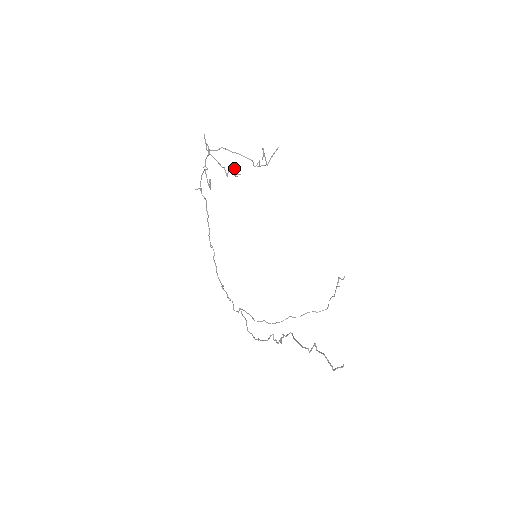
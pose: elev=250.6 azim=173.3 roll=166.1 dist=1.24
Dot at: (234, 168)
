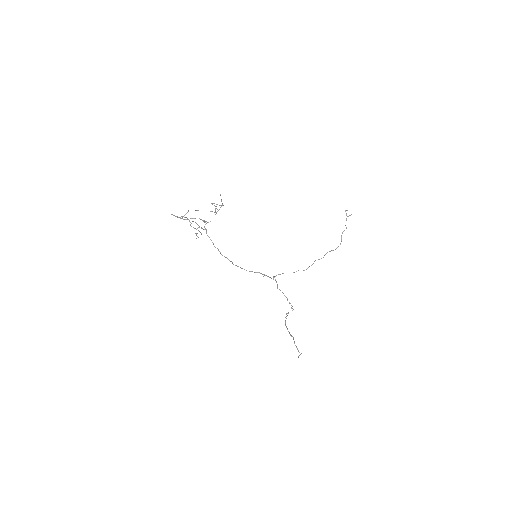
Dot at: (204, 221)
